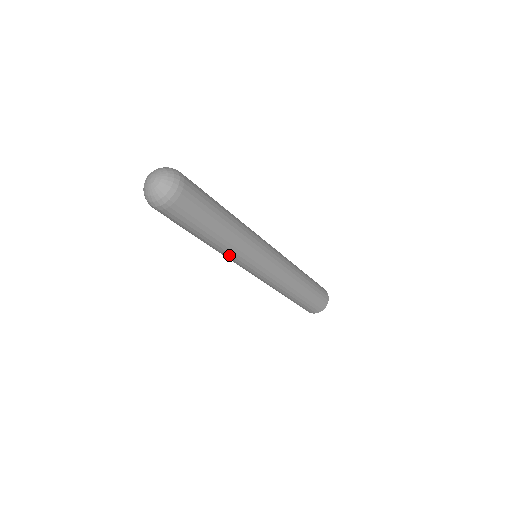
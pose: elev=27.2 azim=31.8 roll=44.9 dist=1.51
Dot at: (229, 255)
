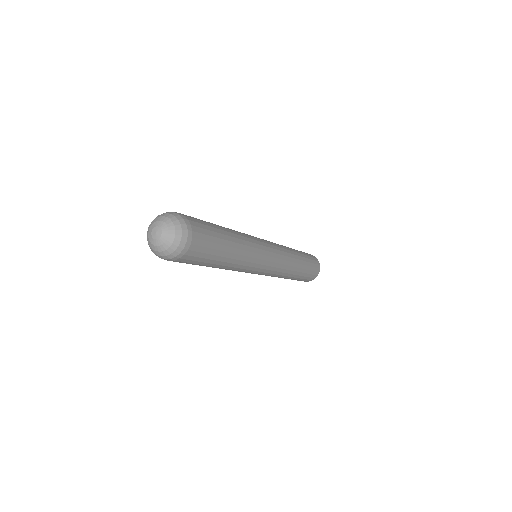
Dot at: occluded
